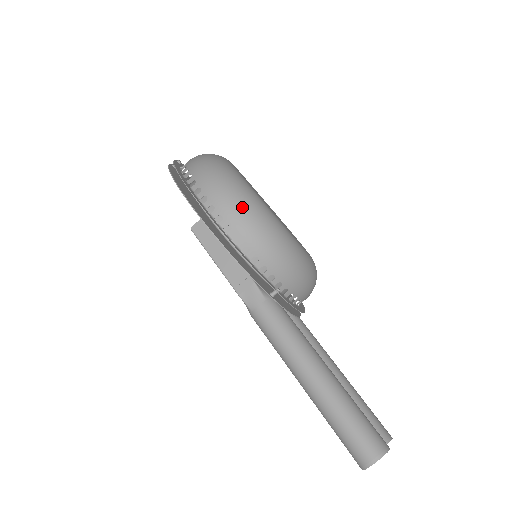
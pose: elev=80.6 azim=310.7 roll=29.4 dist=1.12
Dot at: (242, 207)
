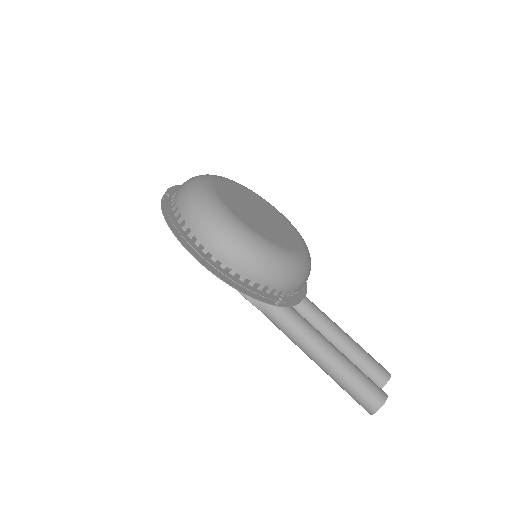
Dot at: (236, 247)
